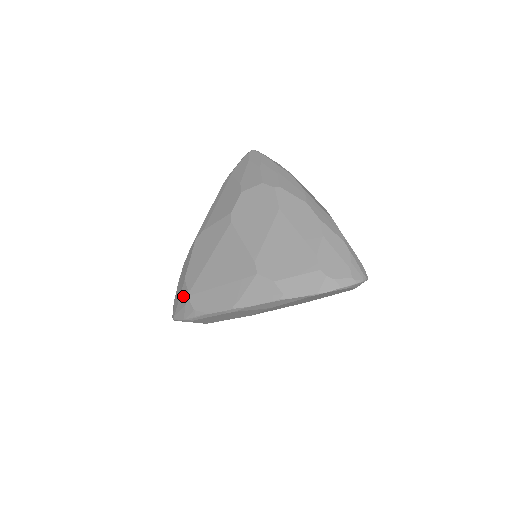
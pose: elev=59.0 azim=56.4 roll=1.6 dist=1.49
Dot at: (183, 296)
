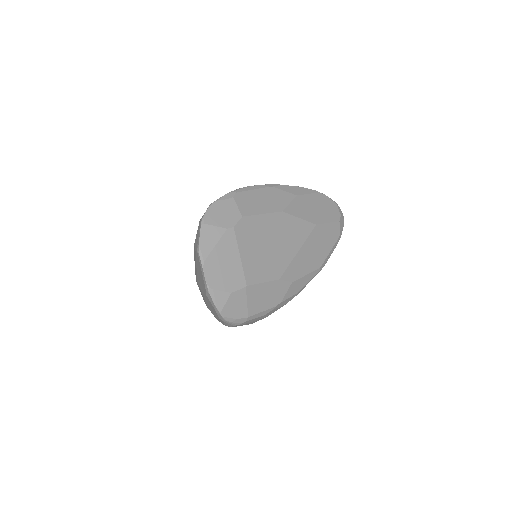
Dot at: occluded
